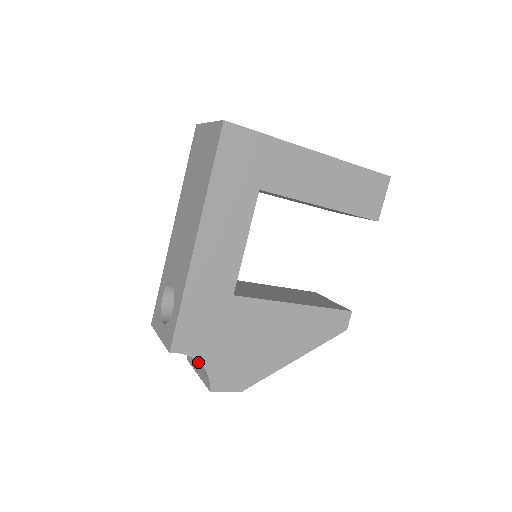
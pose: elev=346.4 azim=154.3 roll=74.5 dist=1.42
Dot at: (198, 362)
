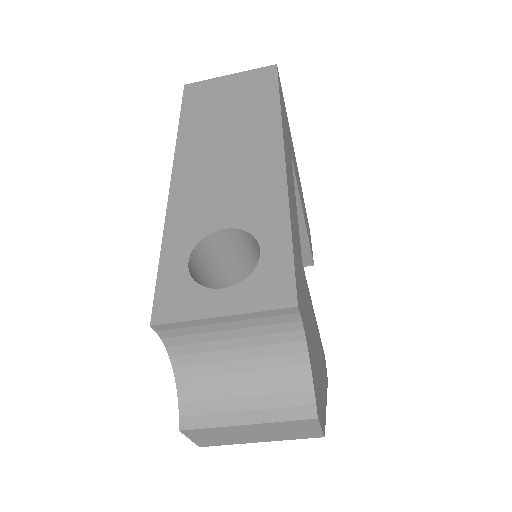
Dot at: (261, 383)
